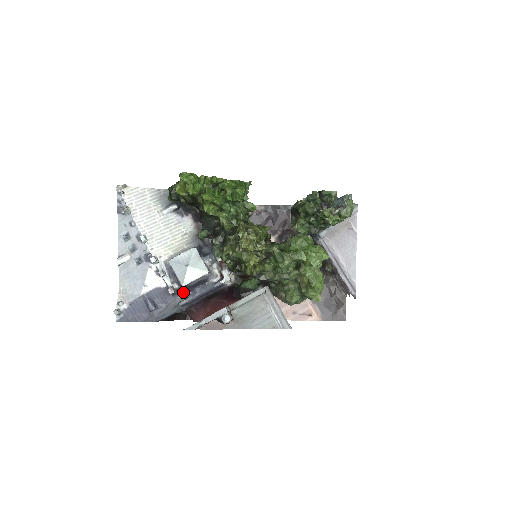
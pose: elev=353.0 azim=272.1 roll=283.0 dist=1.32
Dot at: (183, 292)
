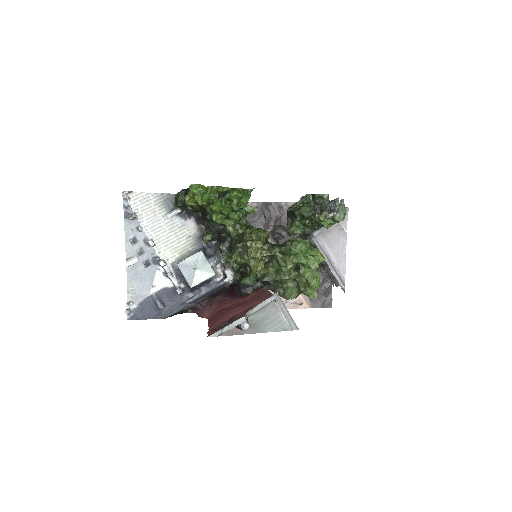
Dot at: (189, 291)
